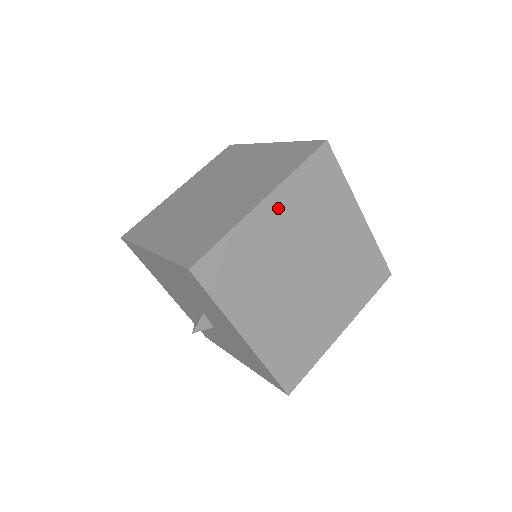
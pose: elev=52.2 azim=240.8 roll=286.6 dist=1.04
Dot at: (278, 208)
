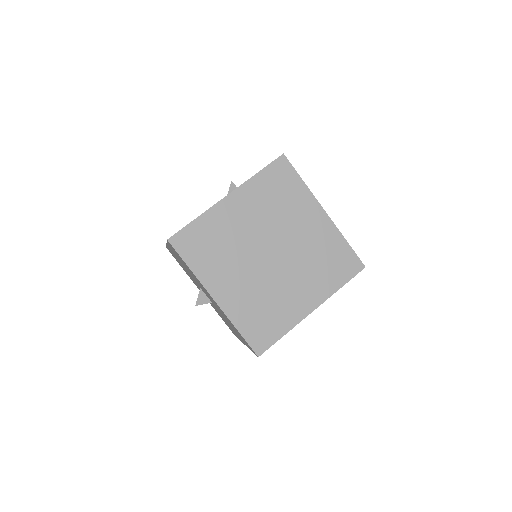
Dot at: occluded
